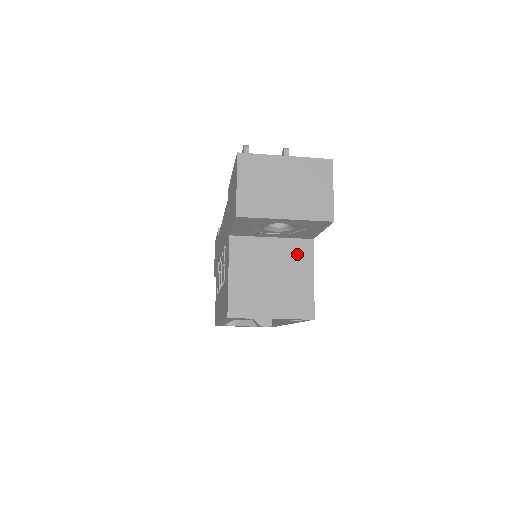
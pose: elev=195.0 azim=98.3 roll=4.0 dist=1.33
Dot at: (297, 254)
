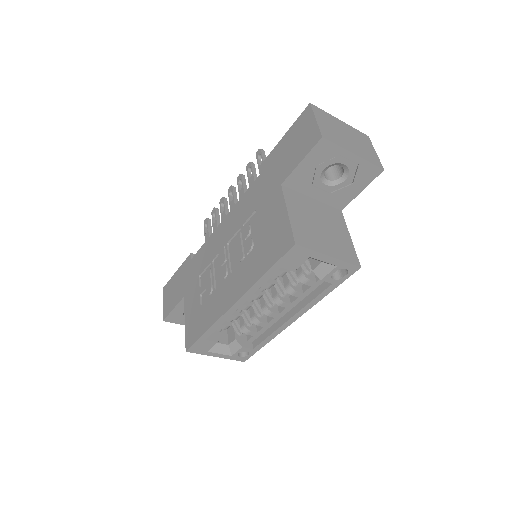
Dot at: (334, 216)
